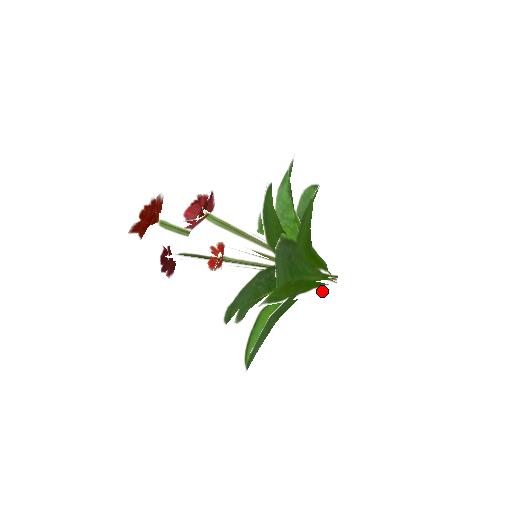
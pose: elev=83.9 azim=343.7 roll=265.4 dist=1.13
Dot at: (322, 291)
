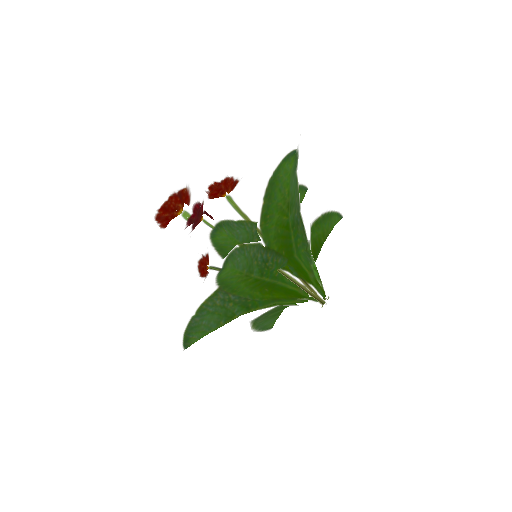
Dot at: occluded
